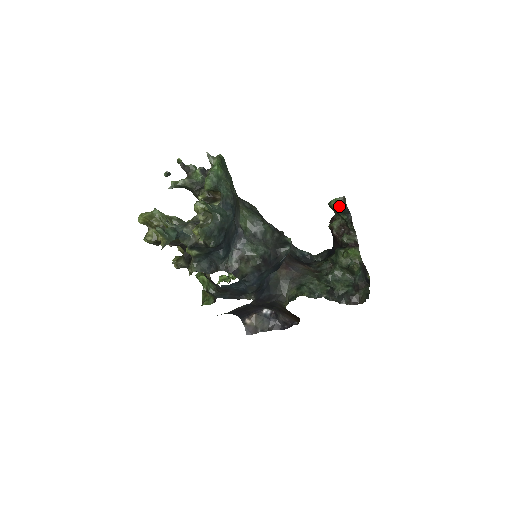
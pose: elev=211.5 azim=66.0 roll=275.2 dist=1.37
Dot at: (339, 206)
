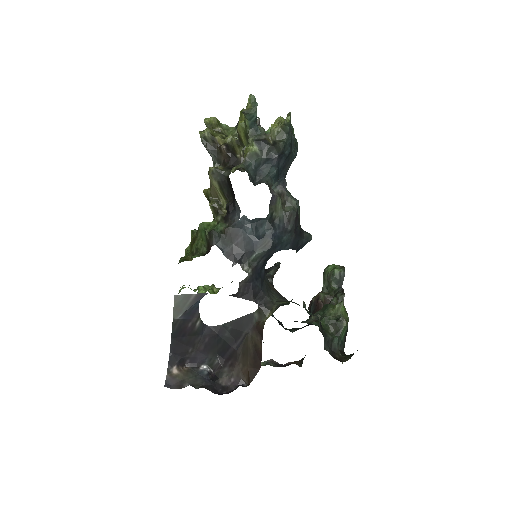
Dot at: (337, 269)
